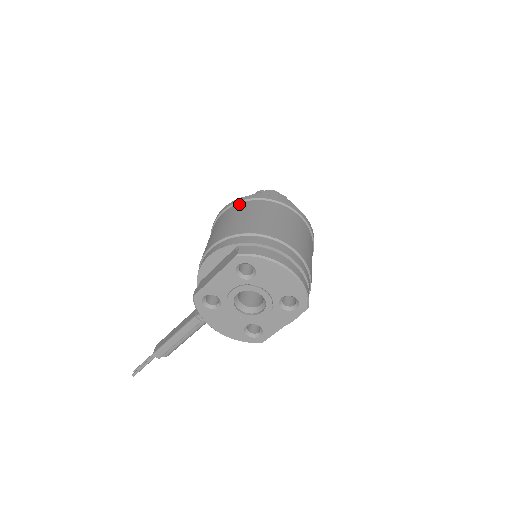
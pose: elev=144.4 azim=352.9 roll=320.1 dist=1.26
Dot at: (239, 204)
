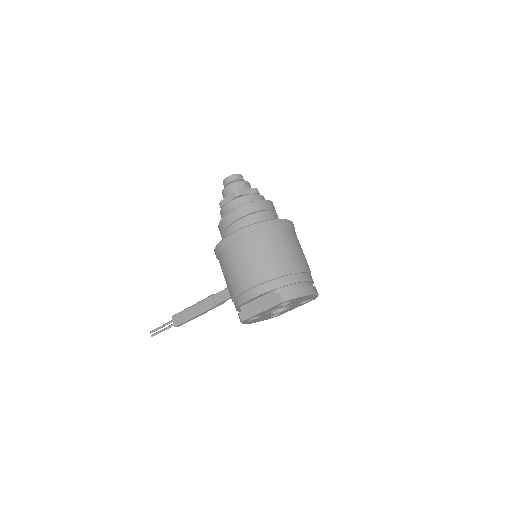
Dot at: (248, 236)
